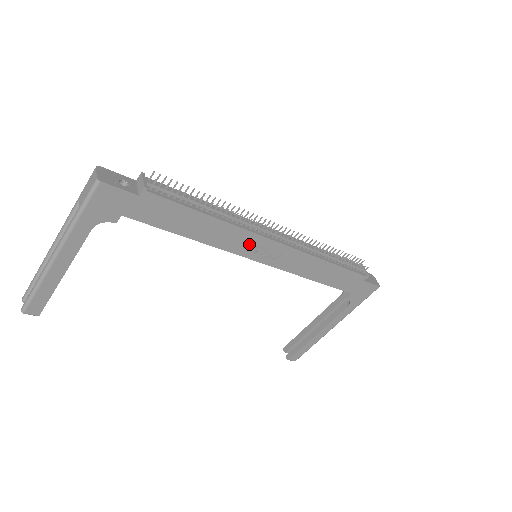
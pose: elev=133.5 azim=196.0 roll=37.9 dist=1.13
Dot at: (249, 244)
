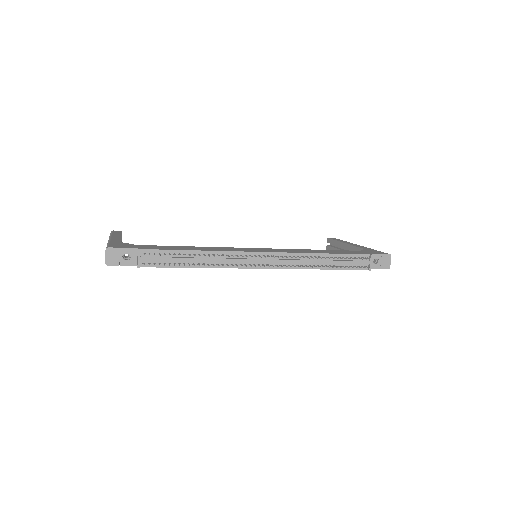
Dot at: occluded
